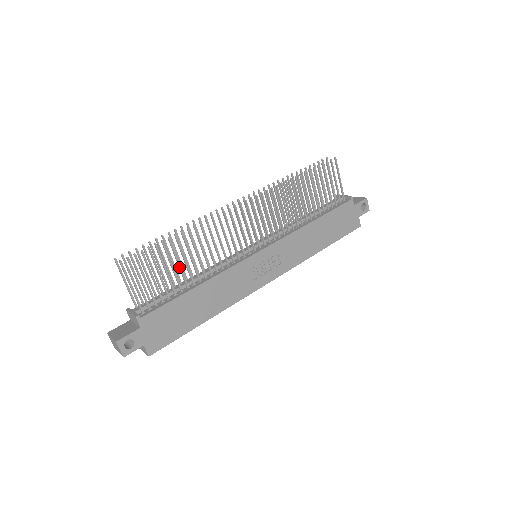
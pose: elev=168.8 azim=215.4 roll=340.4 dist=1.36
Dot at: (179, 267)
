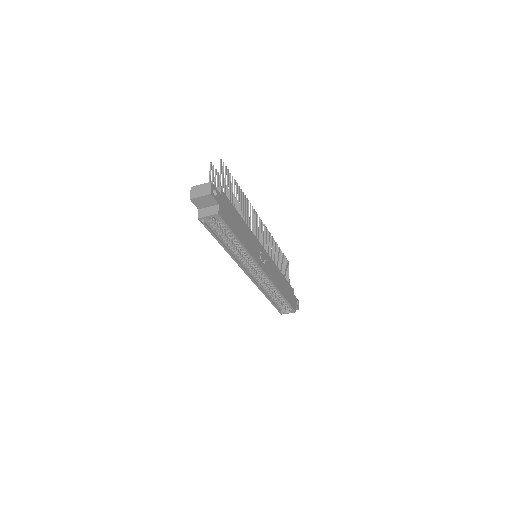
Dot at: (236, 201)
